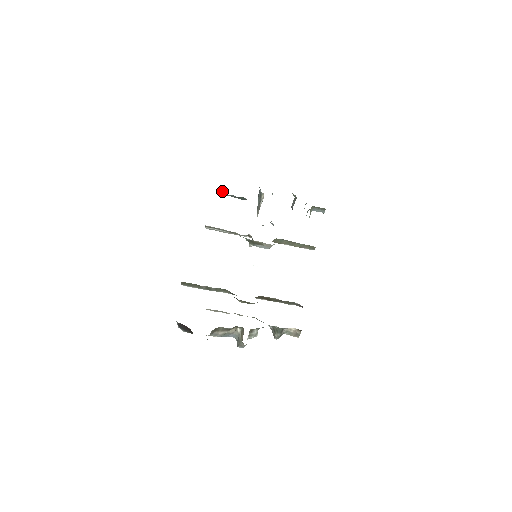
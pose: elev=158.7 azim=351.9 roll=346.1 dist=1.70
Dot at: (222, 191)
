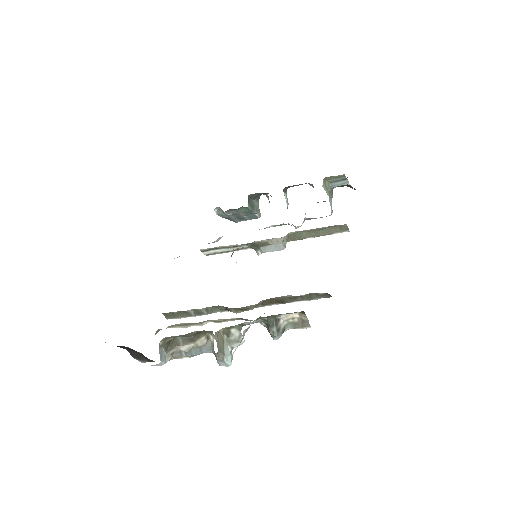
Dot at: (221, 212)
